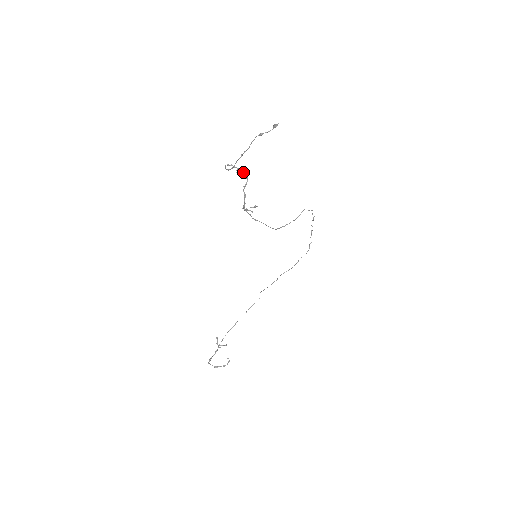
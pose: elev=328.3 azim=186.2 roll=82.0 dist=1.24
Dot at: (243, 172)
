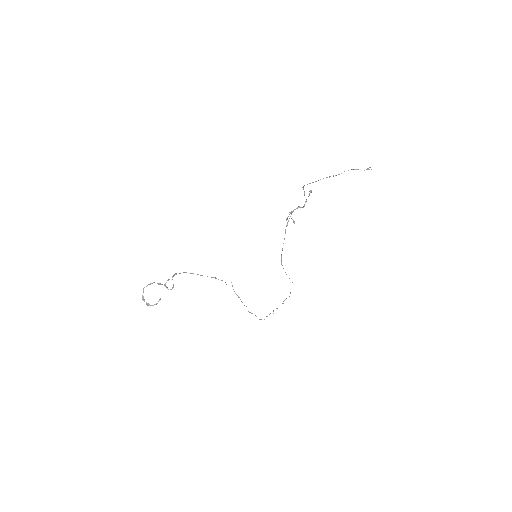
Dot at: (306, 201)
